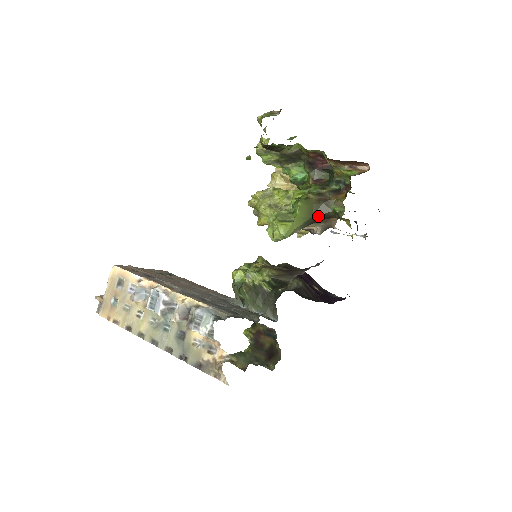
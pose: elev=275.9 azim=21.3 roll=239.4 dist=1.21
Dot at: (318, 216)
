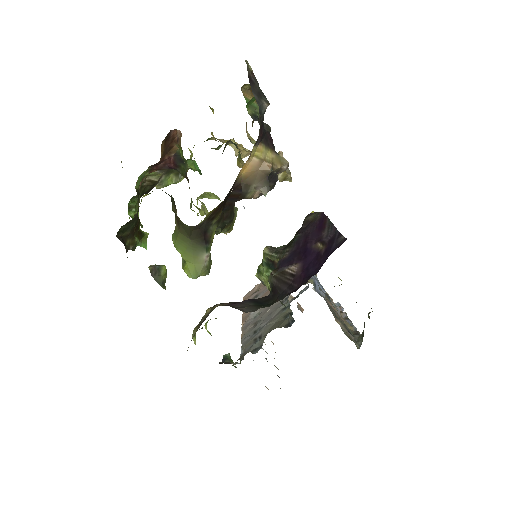
Dot at: (194, 235)
